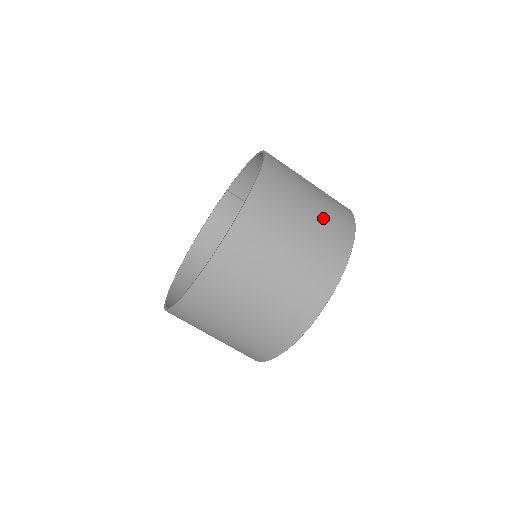
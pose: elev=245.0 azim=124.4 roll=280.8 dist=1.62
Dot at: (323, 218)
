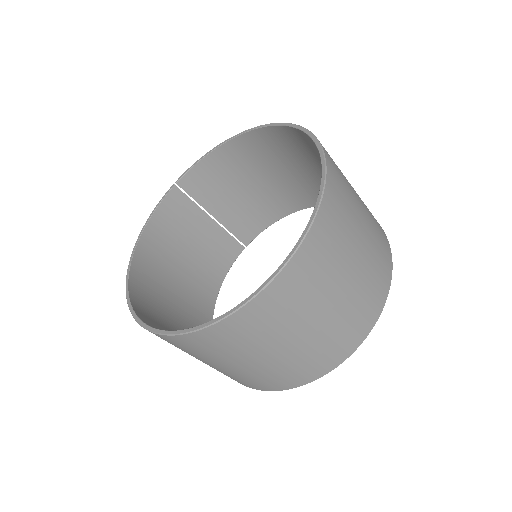
Dot at: occluded
